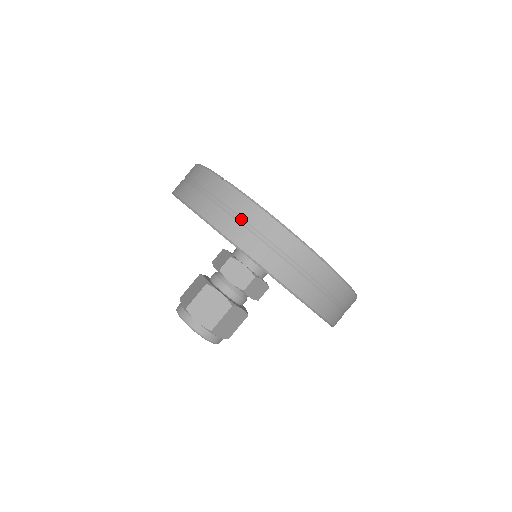
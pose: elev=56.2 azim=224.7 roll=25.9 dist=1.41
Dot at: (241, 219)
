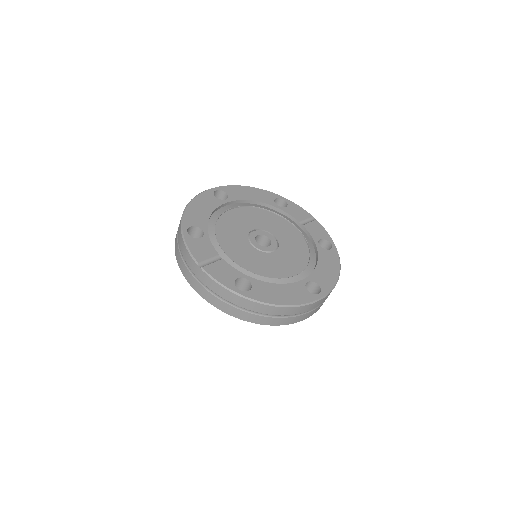
Dot at: (221, 298)
